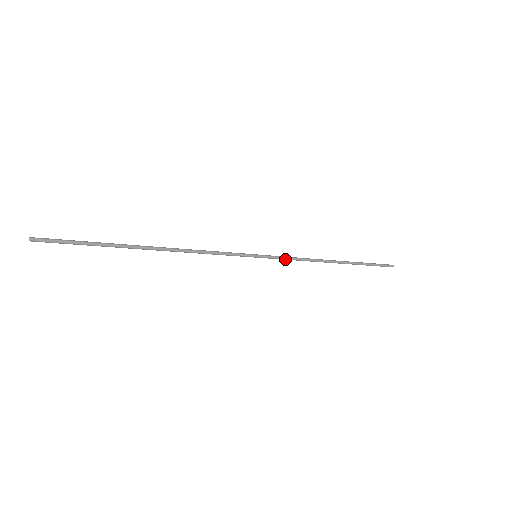
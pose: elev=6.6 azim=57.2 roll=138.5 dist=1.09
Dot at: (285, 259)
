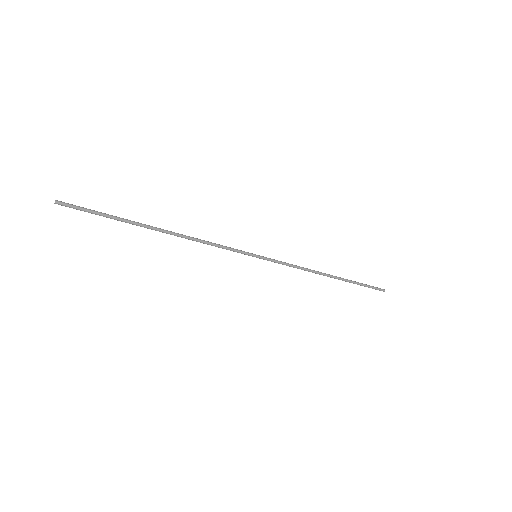
Dot at: (282, 264)
